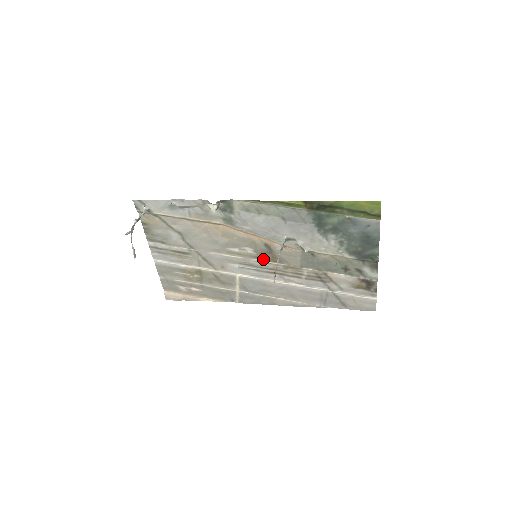
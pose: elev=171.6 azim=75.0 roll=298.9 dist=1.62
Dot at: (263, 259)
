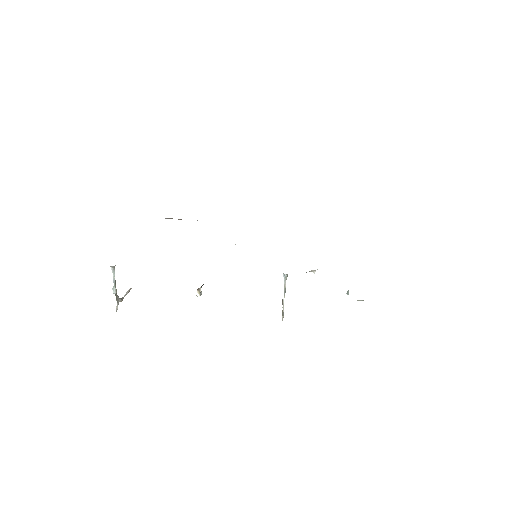
Dot at: occluded
